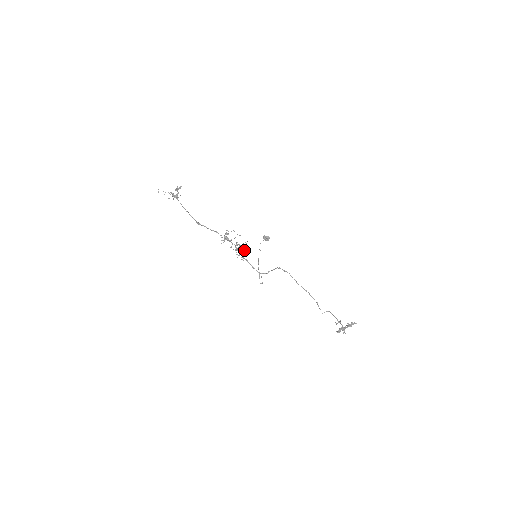
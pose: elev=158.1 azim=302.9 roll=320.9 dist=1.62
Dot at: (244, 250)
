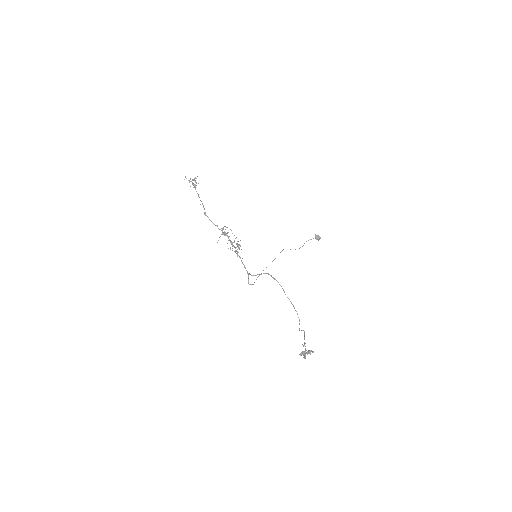
Dot at: (239, 248)
